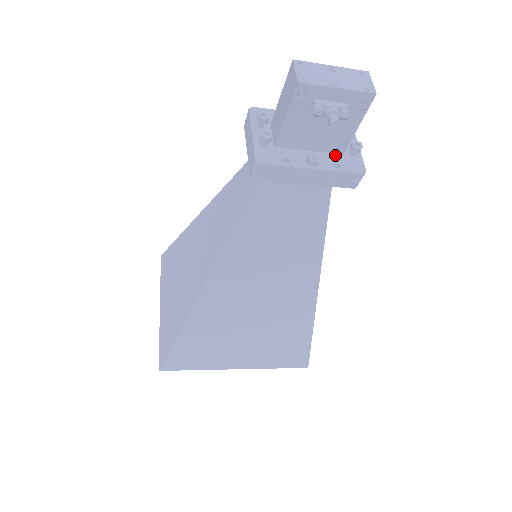
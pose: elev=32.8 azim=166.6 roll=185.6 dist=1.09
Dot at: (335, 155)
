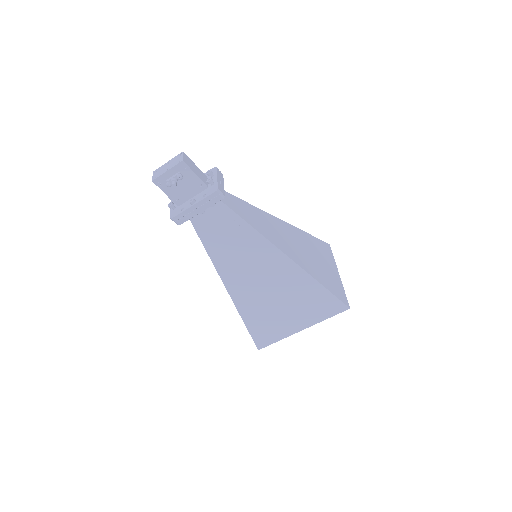
Dot at: (204, 191)
